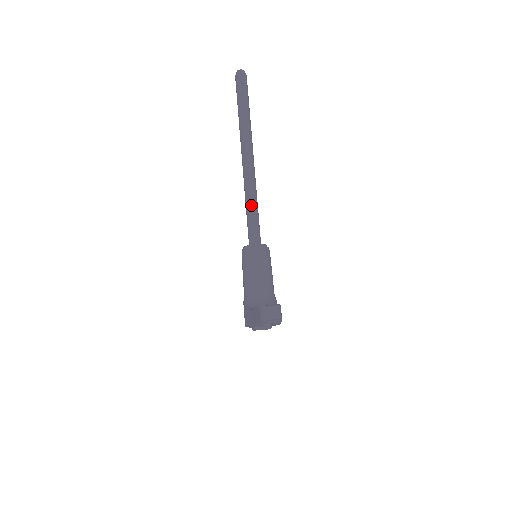
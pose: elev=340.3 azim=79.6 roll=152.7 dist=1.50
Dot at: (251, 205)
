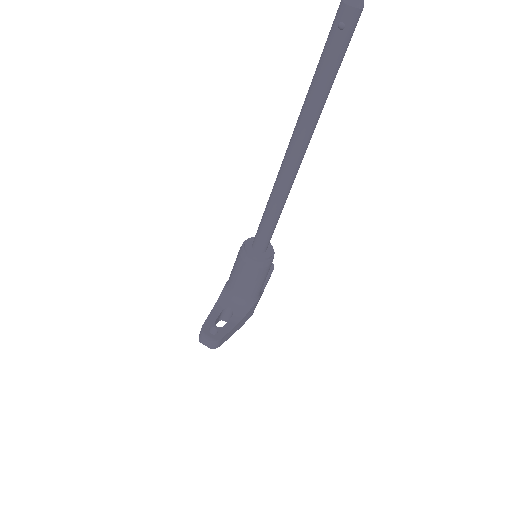
Dot at: (268, 212)
